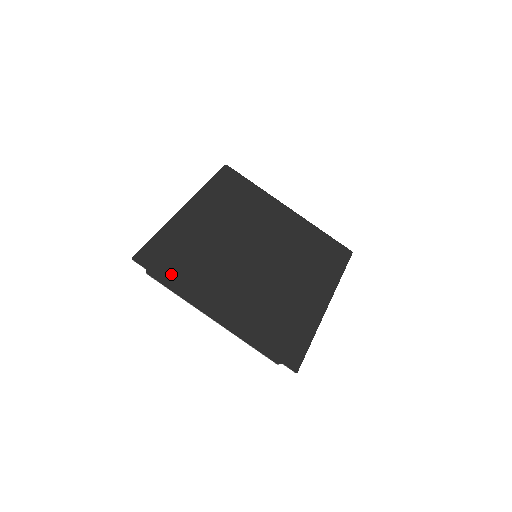
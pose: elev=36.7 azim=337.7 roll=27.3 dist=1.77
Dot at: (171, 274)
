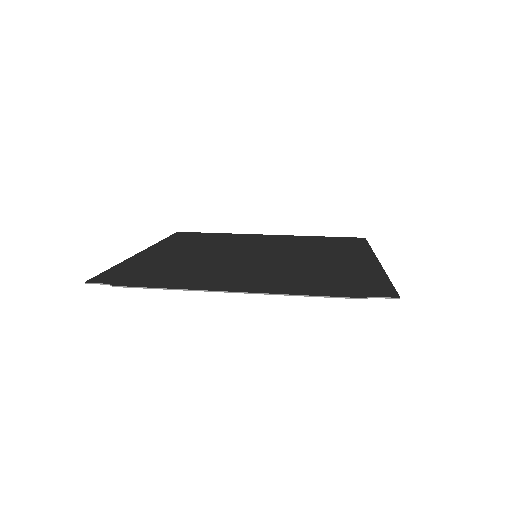
Dot at: (149, 280)
